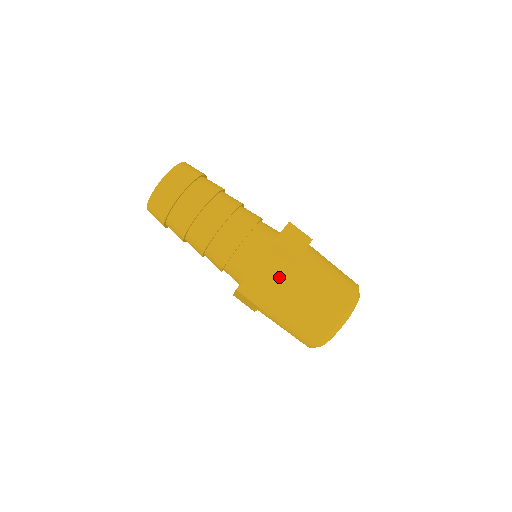
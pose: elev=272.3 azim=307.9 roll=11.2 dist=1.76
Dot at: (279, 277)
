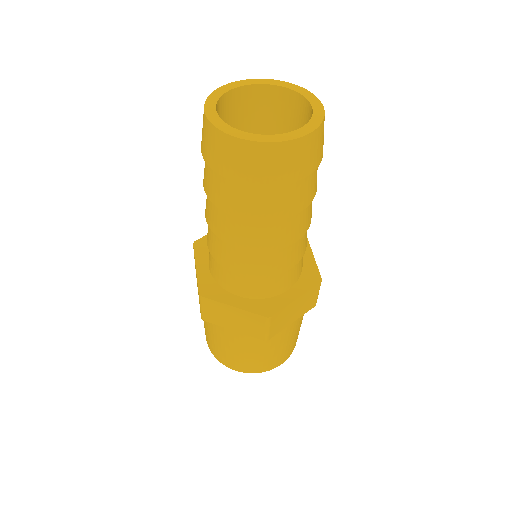
Dot at: (304, 311)
